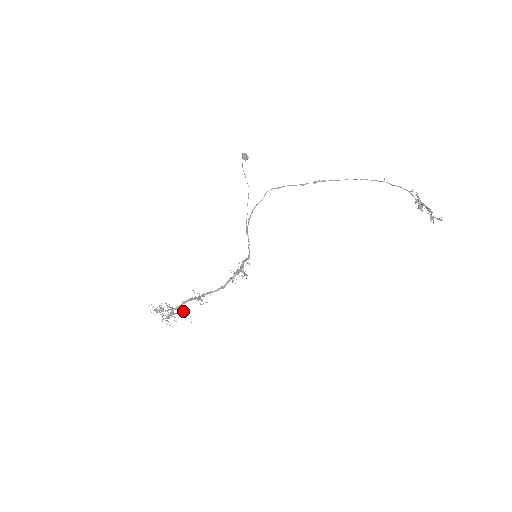
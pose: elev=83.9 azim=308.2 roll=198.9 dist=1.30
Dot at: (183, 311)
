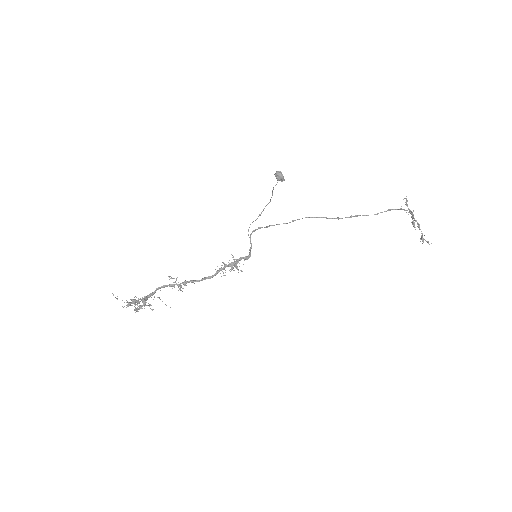
Dot at: (159, 298)
